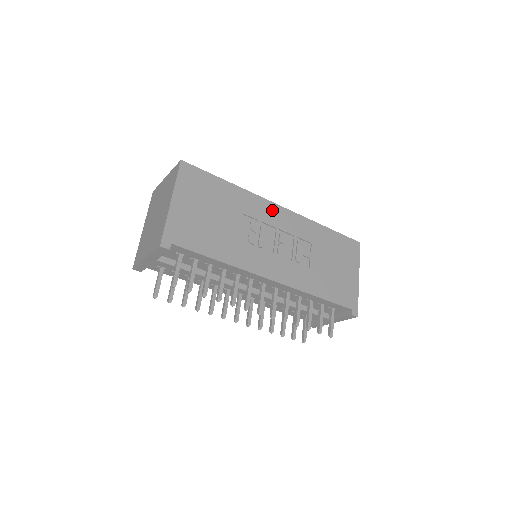
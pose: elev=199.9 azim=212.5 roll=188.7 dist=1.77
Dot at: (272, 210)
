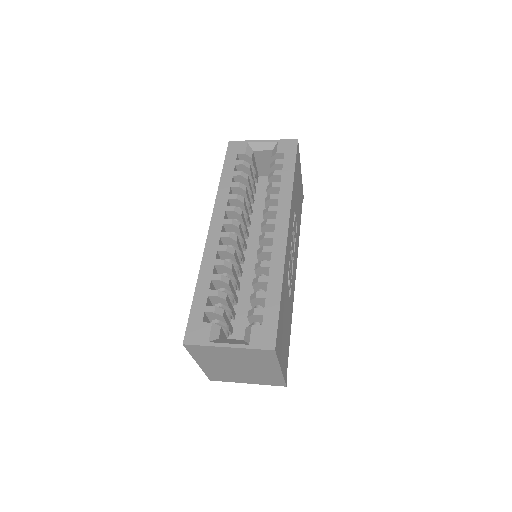
Dot at: (288, 243)
